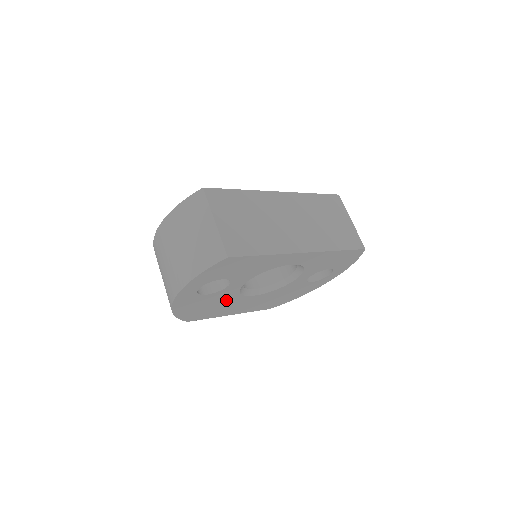
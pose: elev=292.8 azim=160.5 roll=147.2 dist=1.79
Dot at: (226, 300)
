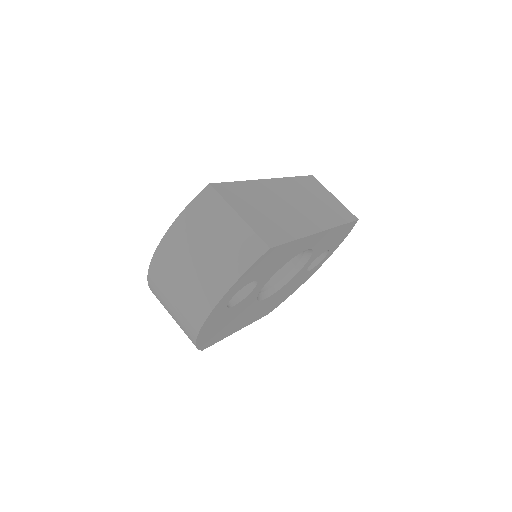
Dot at: (243, 311)
